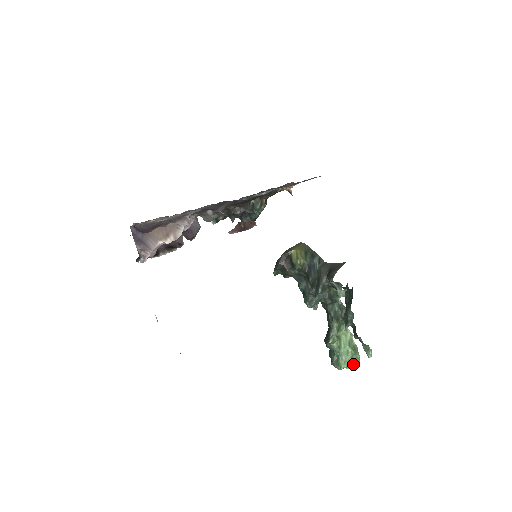
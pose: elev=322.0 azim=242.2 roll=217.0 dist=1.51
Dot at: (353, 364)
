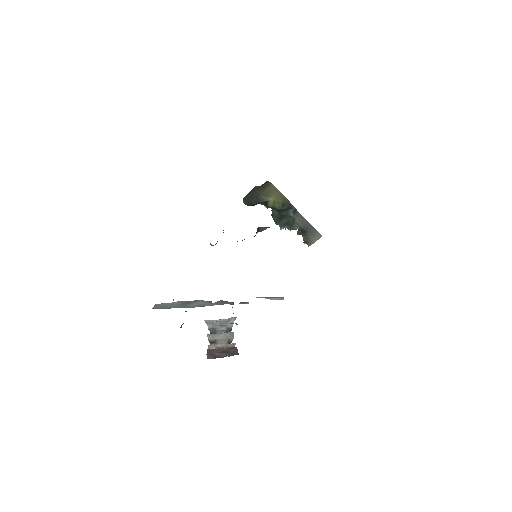
Dot at: occluded
